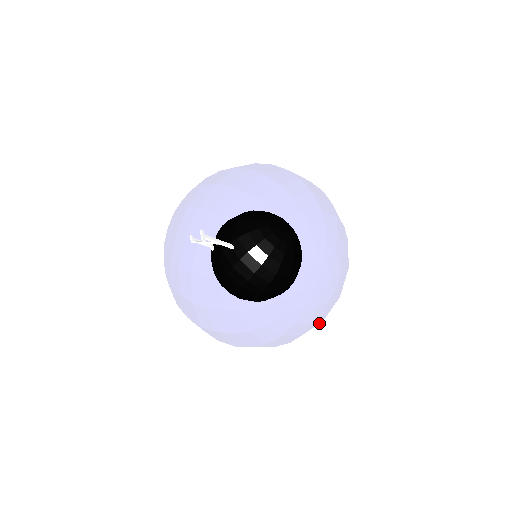
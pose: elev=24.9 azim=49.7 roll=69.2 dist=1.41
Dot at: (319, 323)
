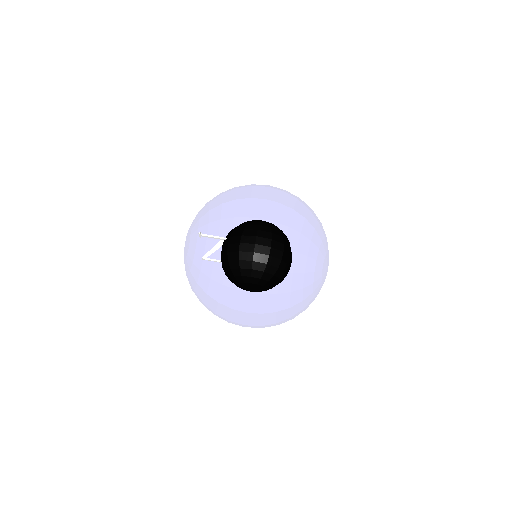
Dot at: occluded
